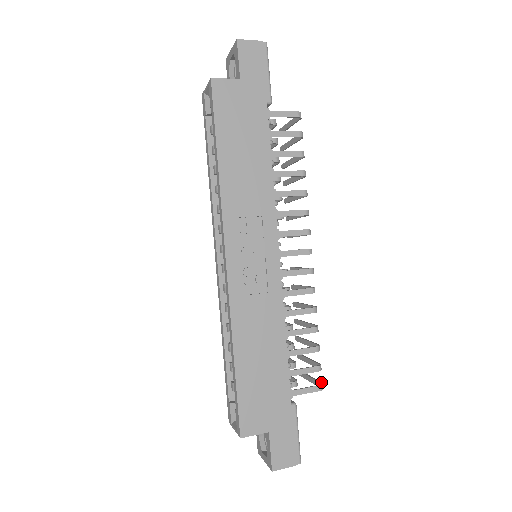
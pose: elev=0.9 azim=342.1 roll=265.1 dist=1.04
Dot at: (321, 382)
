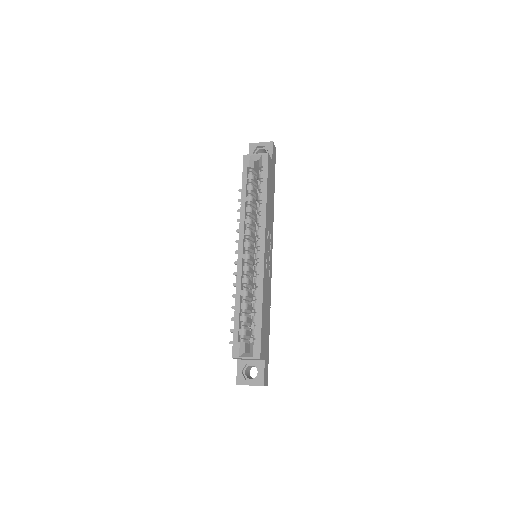
Dot at: occluded
